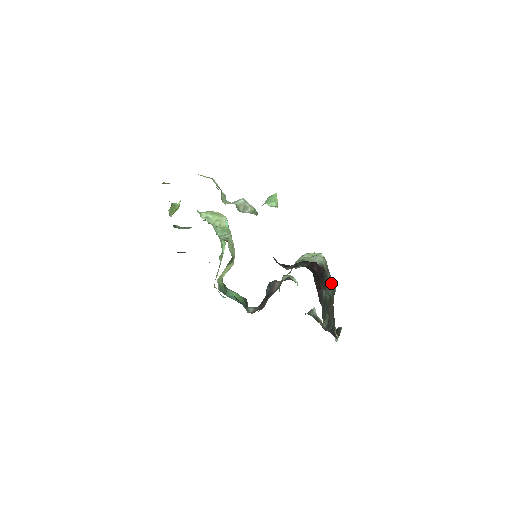
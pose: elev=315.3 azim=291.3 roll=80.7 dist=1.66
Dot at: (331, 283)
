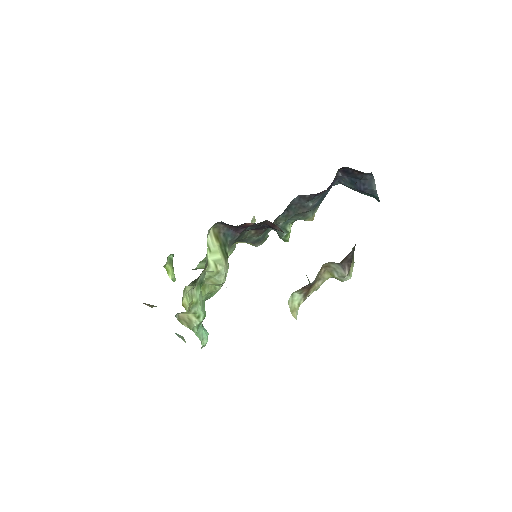
Dot at: occluded
